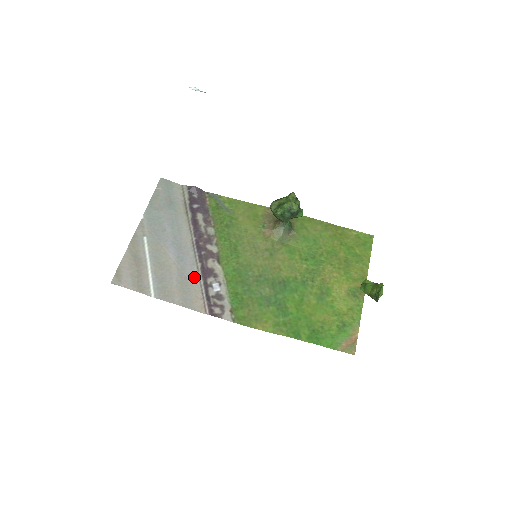
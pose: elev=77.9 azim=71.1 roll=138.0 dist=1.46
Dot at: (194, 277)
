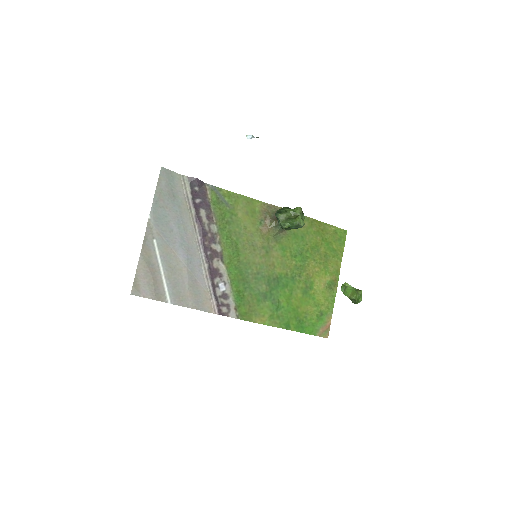
Dot at: (202, 278)
